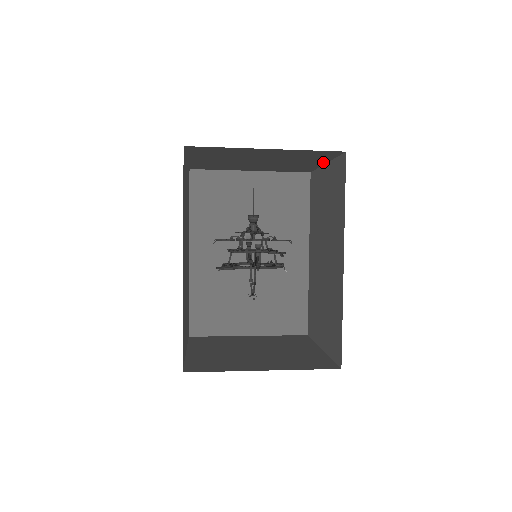
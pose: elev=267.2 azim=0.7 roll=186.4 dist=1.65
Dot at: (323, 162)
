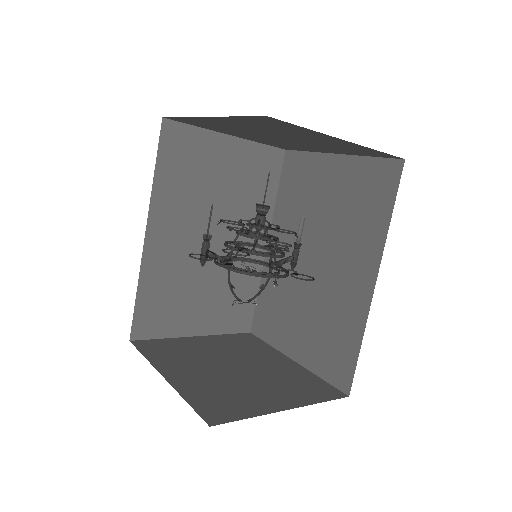
Dot at: (335, 138)
